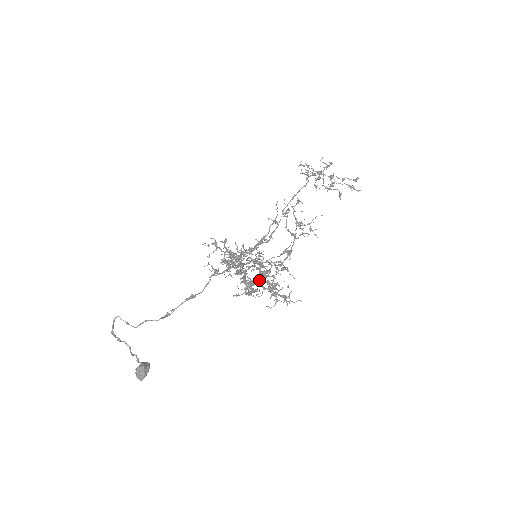
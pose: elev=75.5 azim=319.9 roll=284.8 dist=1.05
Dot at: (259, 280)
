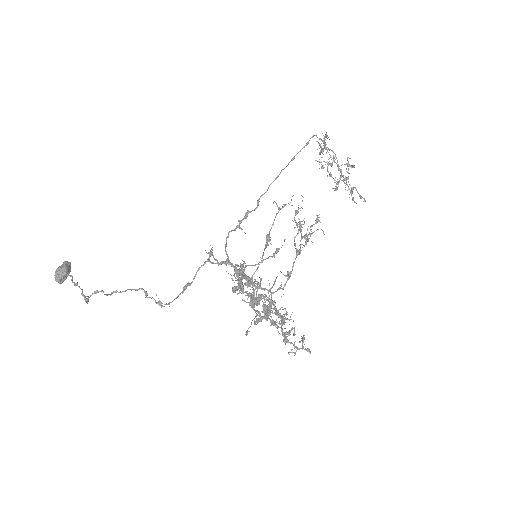
Dot at: (267, 317)
